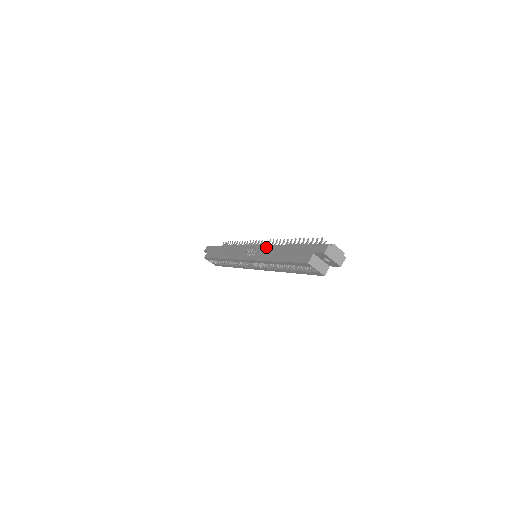
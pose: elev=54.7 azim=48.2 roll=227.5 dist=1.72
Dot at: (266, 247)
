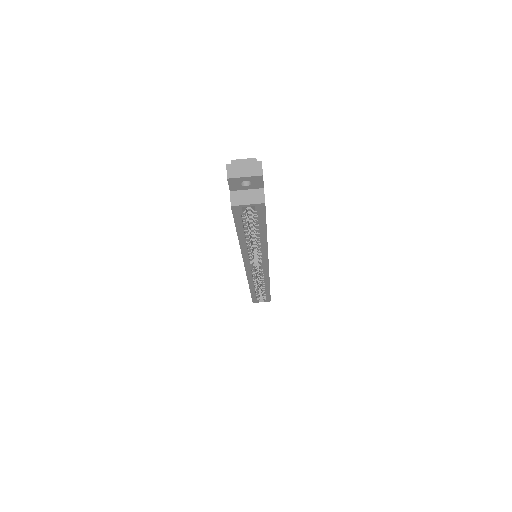
Dot at: occluded
